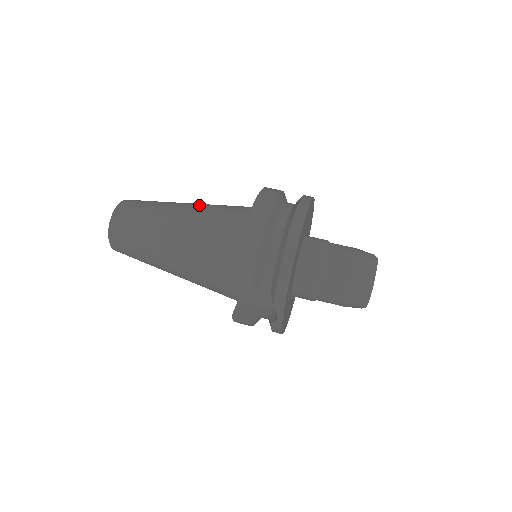
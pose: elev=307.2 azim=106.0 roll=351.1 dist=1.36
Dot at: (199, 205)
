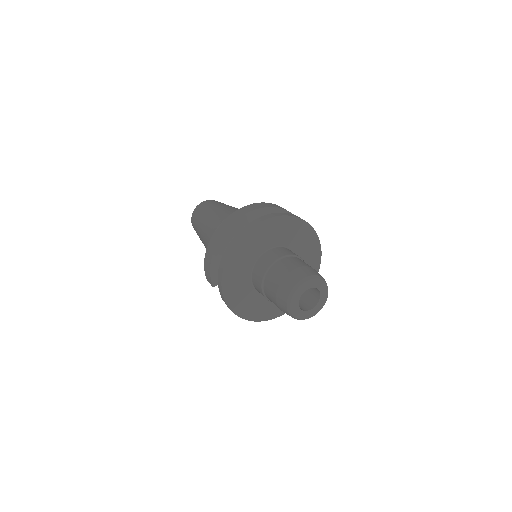
Dot at: (227, 211)
